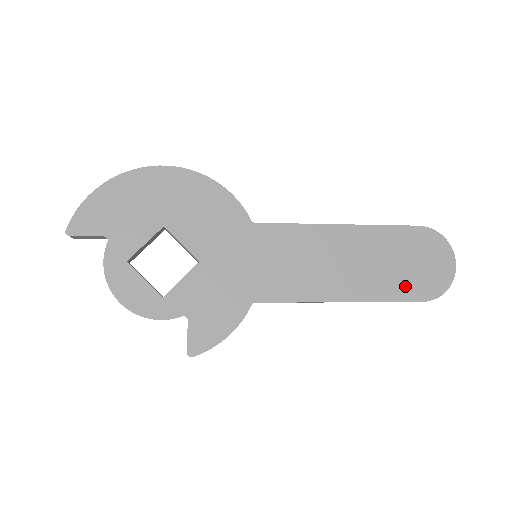
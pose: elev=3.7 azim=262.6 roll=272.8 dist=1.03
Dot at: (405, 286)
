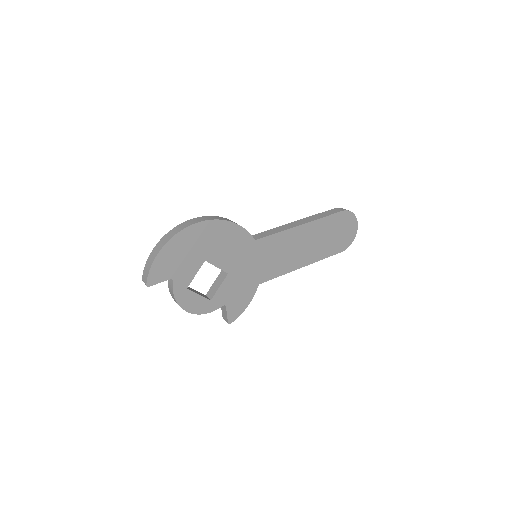
Dot at: (333, 247)
